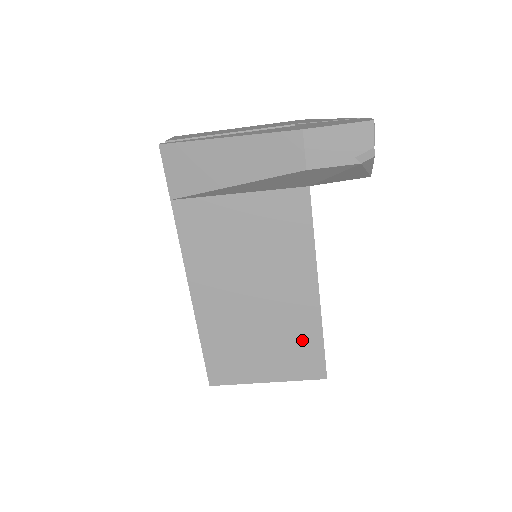
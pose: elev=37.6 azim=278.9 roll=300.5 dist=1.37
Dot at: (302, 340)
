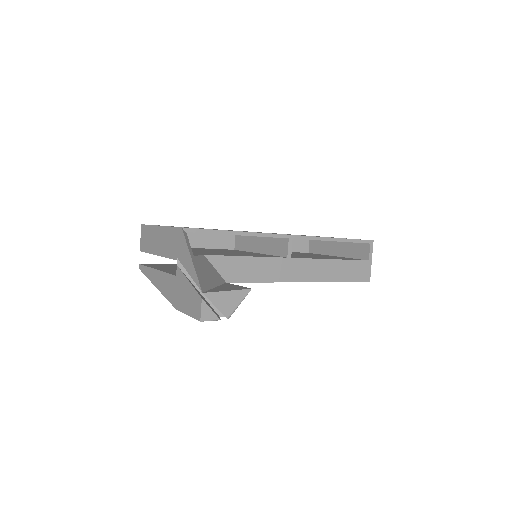
Dot at: occluded
